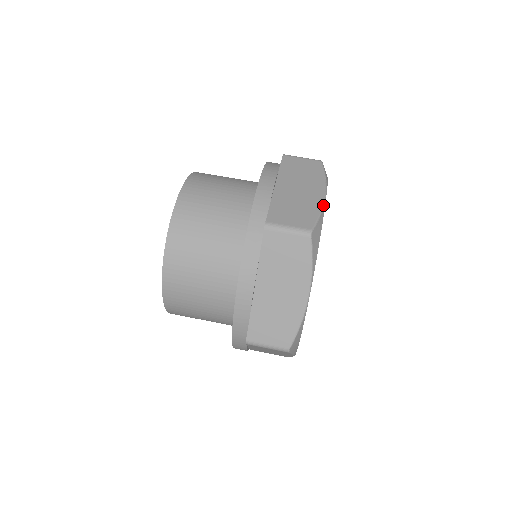
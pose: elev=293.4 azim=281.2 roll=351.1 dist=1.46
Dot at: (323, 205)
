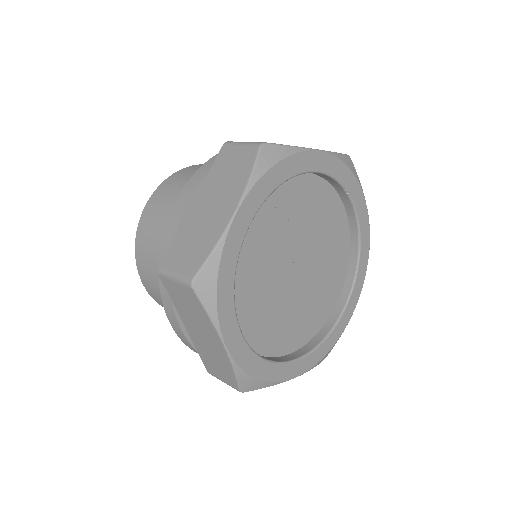
Dot at: occluded
